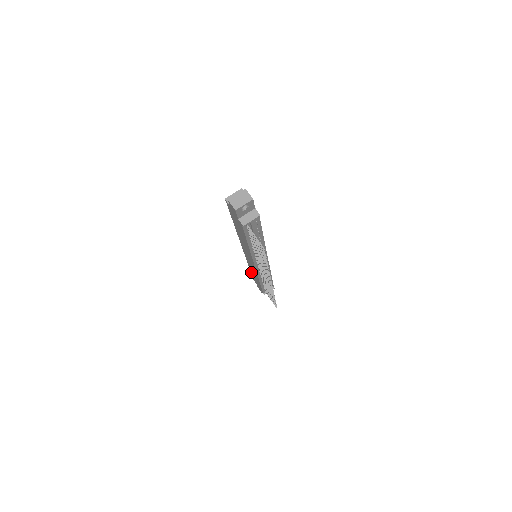
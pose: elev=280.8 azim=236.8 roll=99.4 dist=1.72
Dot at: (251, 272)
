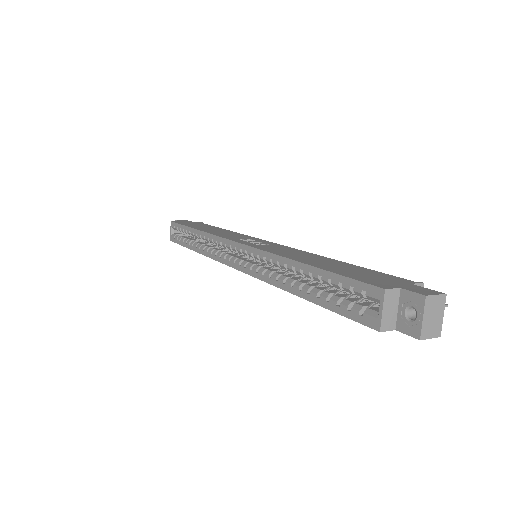
Dot at: occluded
